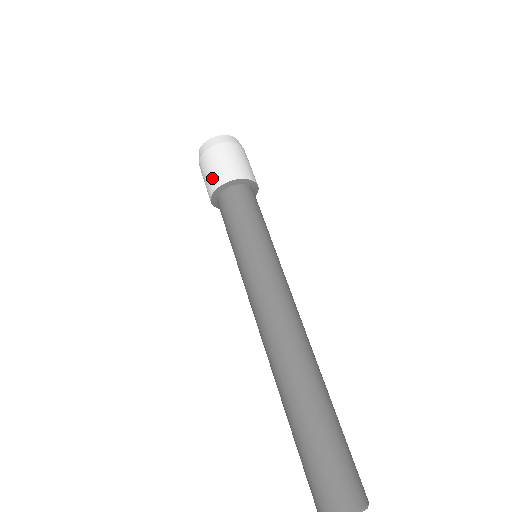
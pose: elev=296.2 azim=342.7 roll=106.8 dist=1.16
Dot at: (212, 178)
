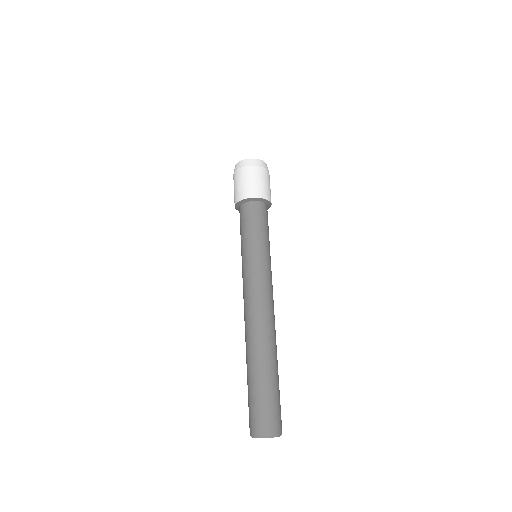
Dot at: (235, 195)
